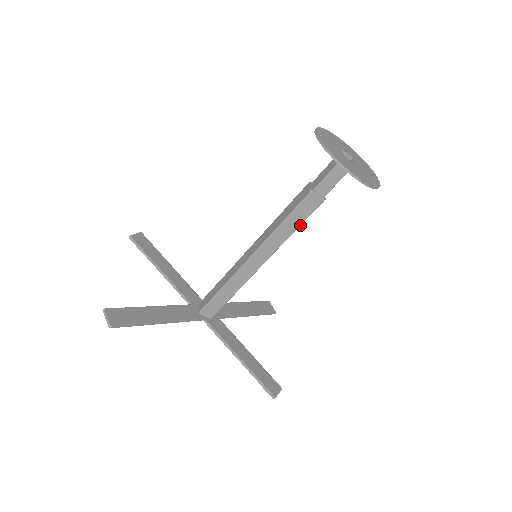
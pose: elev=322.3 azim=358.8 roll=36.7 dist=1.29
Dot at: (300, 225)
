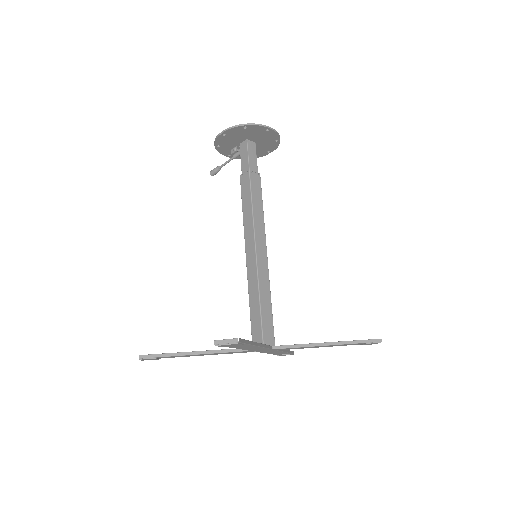
Dot at: (262, 203)
